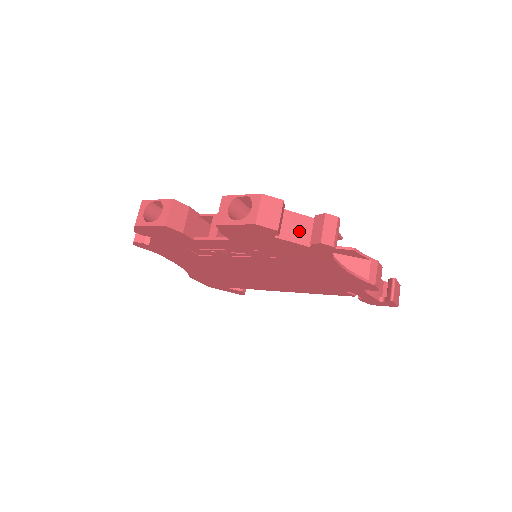
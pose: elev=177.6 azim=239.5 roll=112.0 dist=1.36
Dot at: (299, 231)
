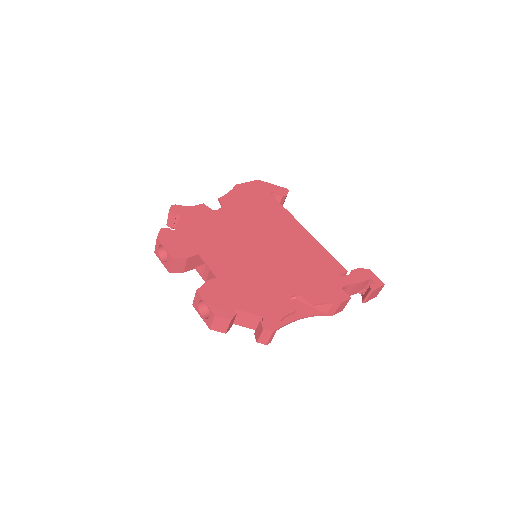
Dot at: (249, 322)
